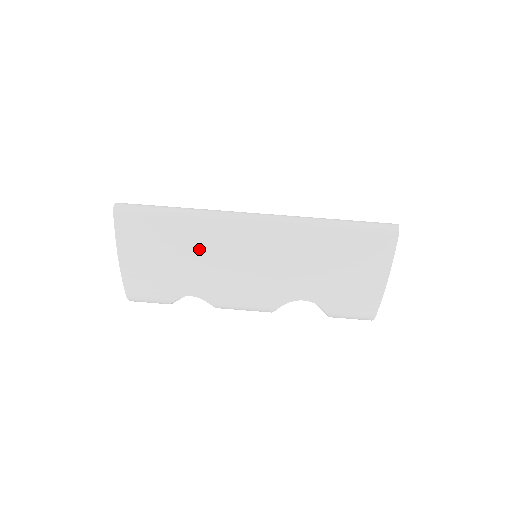
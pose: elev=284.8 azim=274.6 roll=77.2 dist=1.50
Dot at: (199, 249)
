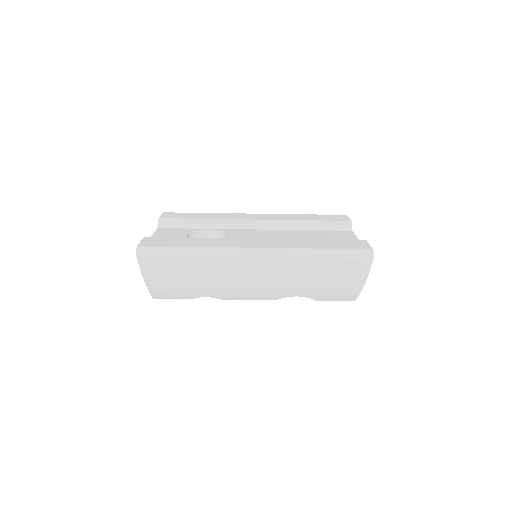
Dot at: (210, 275)
